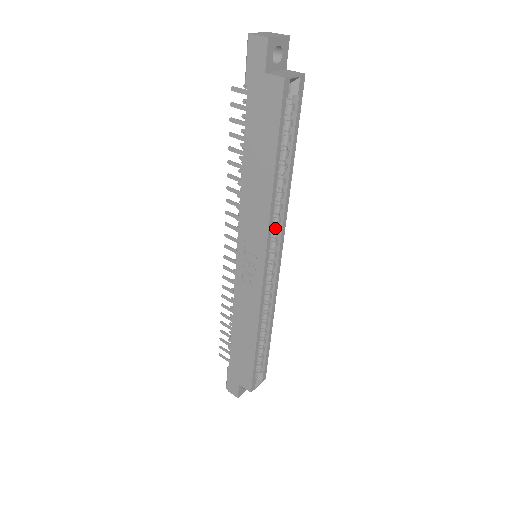
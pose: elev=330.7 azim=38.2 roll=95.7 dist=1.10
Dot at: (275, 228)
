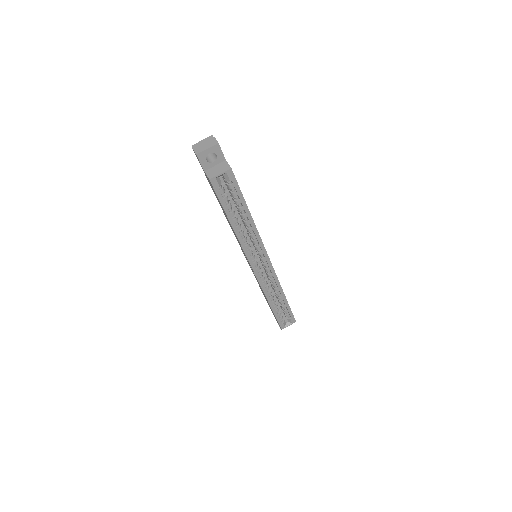
Dot at: (256, 245)
